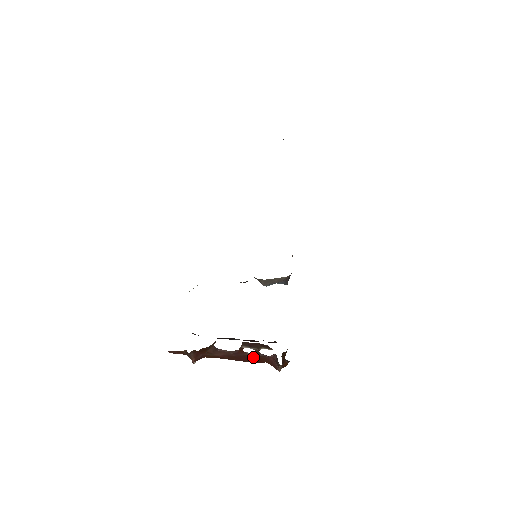
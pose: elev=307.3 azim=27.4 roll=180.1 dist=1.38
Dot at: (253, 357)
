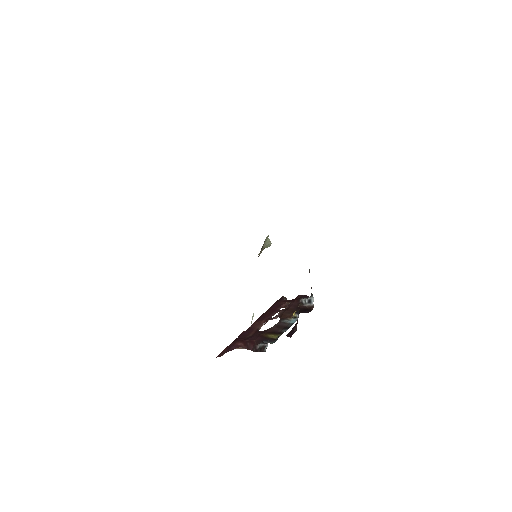
Dot at: (273, 315)
